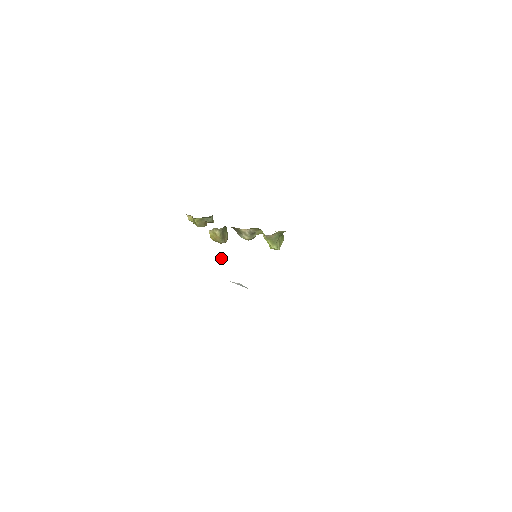
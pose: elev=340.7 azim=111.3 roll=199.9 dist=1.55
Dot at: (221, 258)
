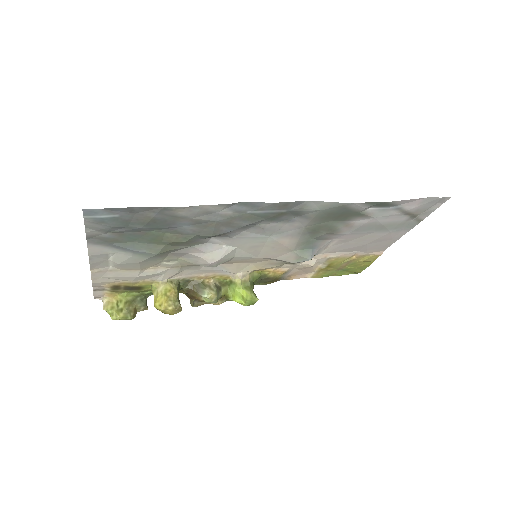
Dot at: (216, 253)
